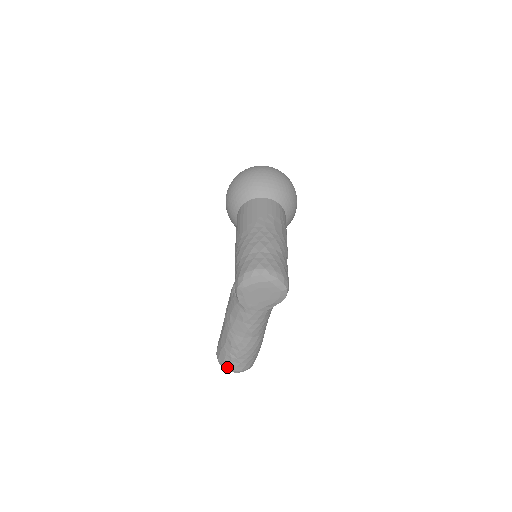
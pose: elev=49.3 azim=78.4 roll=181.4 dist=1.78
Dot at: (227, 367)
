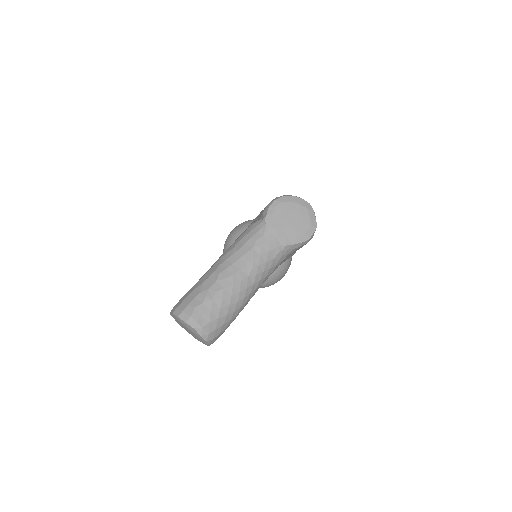
Dot at: (188, 313)
